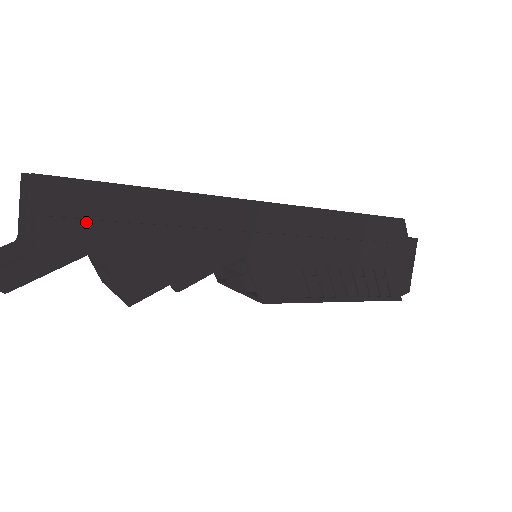
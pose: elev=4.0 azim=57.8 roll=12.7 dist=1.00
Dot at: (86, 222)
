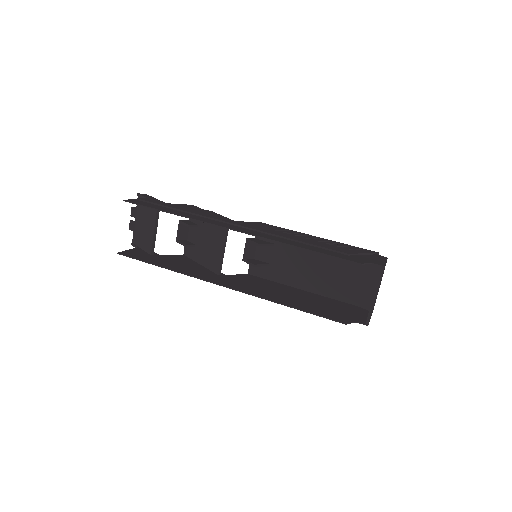
Dot at: occluded
